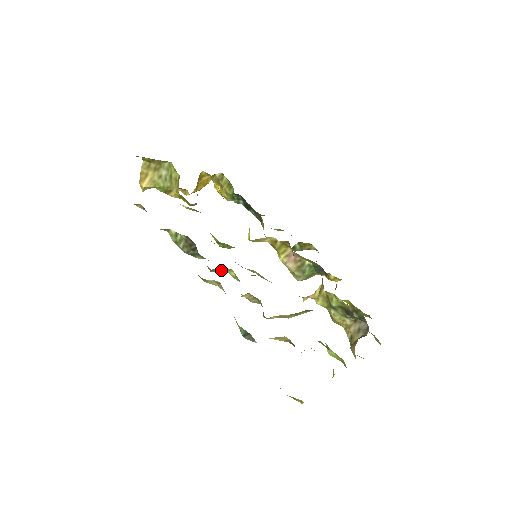
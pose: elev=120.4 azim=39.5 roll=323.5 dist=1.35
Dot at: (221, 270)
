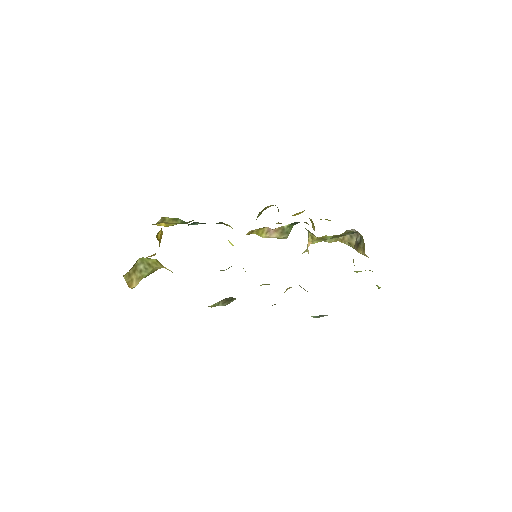
Dot at: occluded
